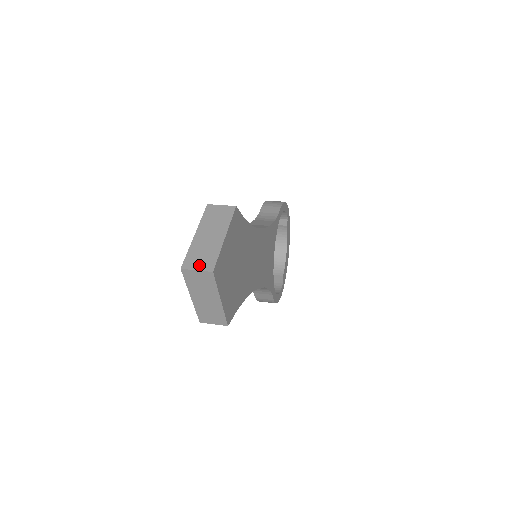
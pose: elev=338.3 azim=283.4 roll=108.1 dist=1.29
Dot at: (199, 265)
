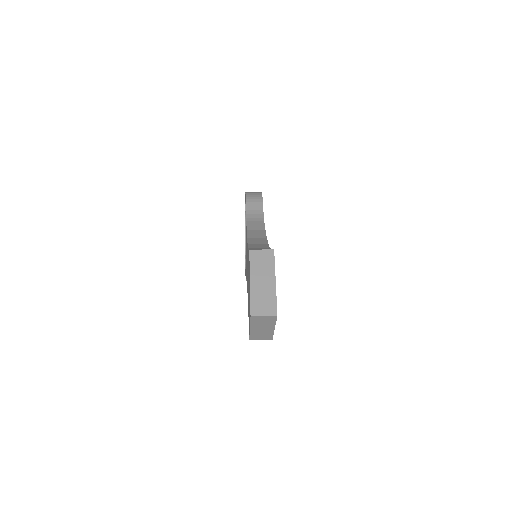
Dot at: (264, 311)
